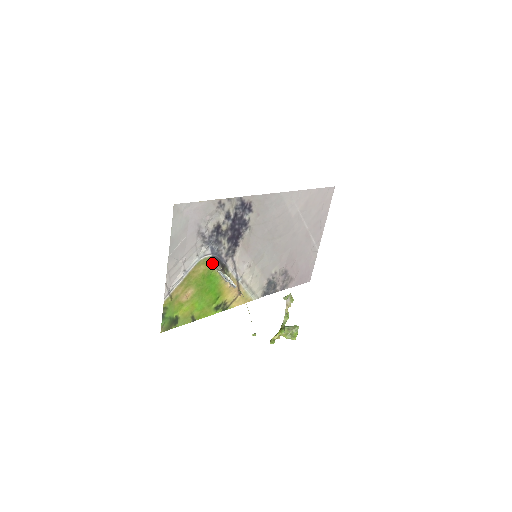
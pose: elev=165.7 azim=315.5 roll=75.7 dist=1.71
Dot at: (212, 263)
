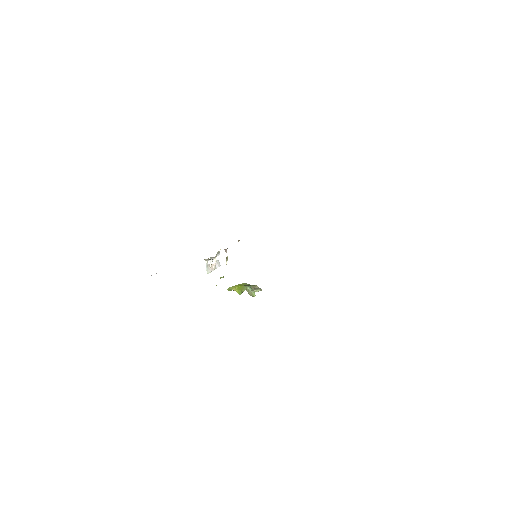
Dot at: occluded
